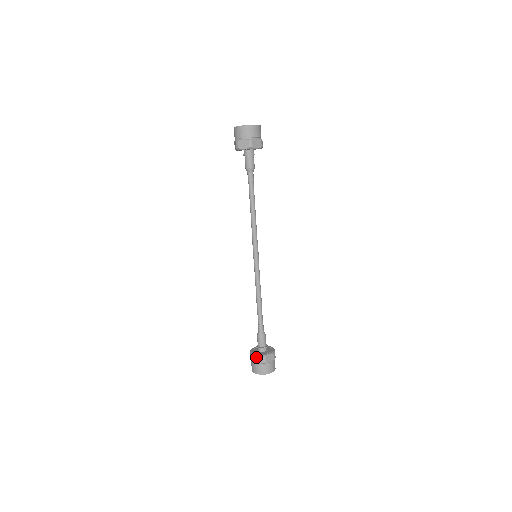
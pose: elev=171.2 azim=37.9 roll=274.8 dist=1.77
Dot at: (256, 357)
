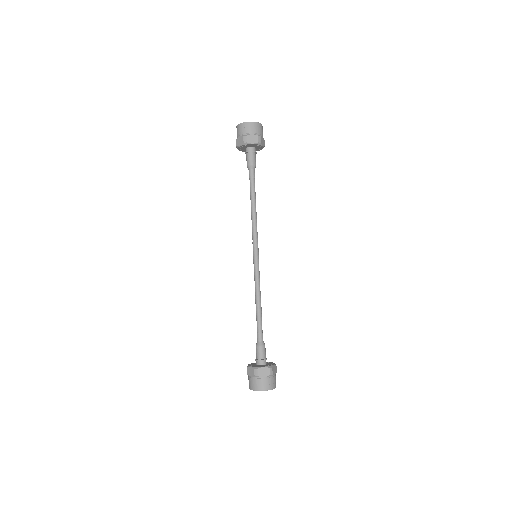
Dot at: (261, 369)
